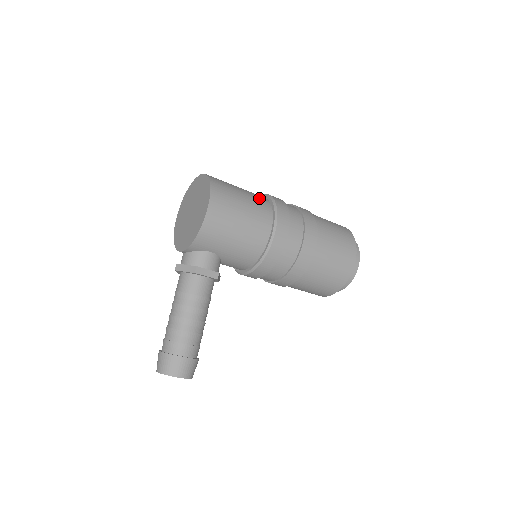
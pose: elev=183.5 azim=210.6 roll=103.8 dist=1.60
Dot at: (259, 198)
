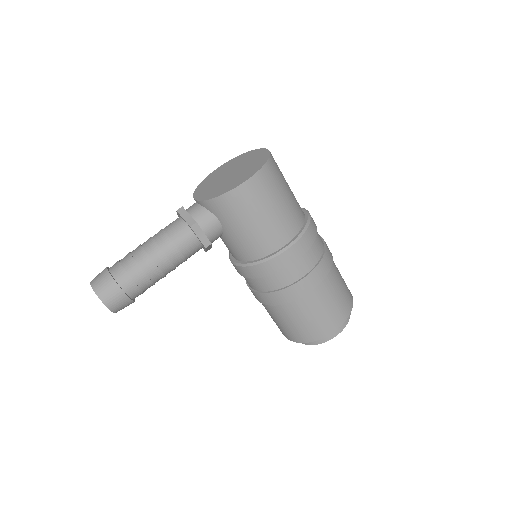
Dot at: (298, 209)
